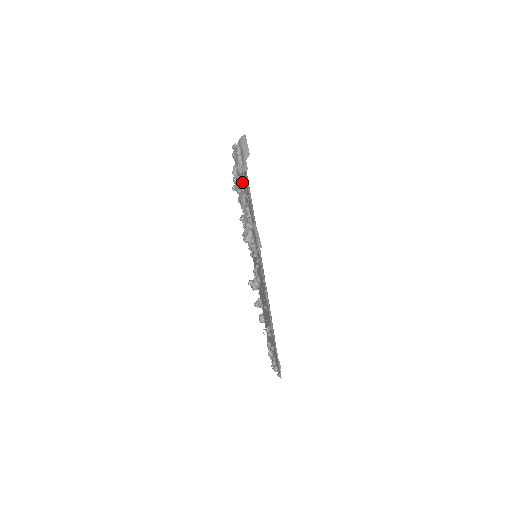
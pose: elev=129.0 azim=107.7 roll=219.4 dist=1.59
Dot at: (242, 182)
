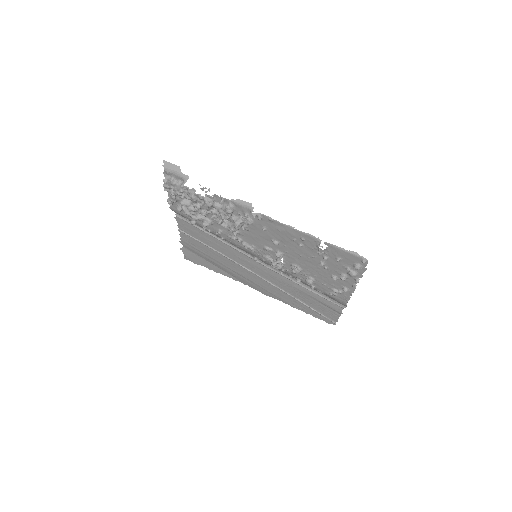
Dot at: (194, 190)
